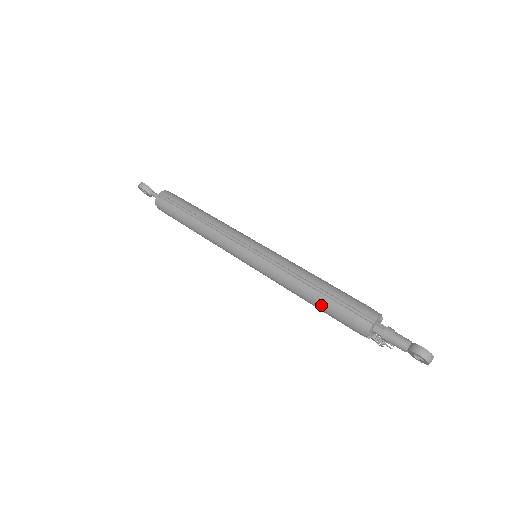
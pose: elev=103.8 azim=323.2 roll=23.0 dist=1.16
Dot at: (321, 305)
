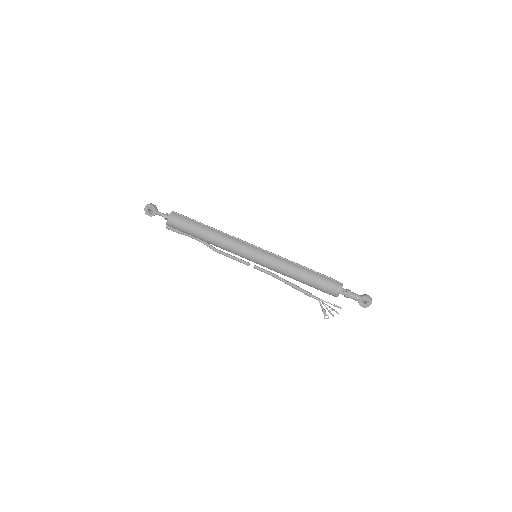
Dot at: (312, 277)
